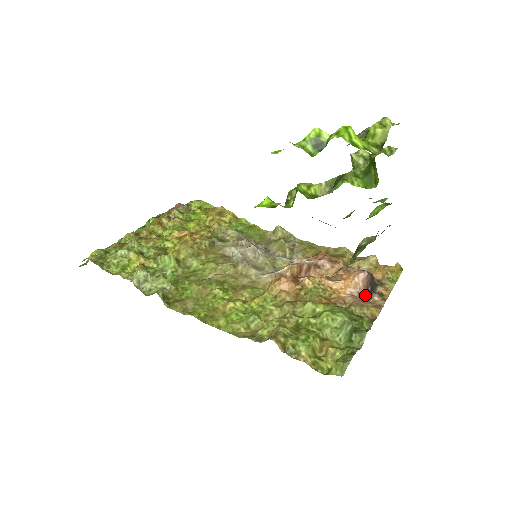
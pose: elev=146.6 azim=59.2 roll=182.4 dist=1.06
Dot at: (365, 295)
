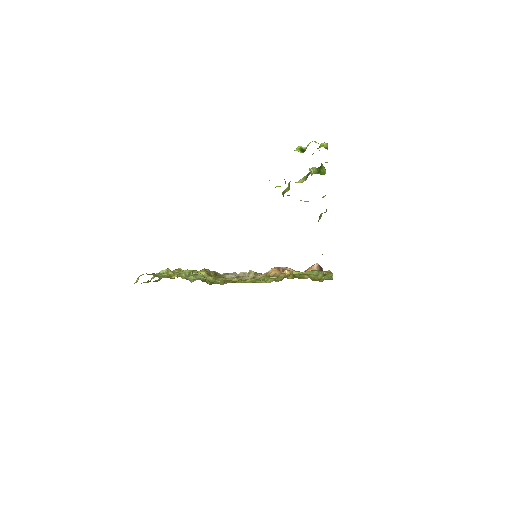
Dot at: occluded
